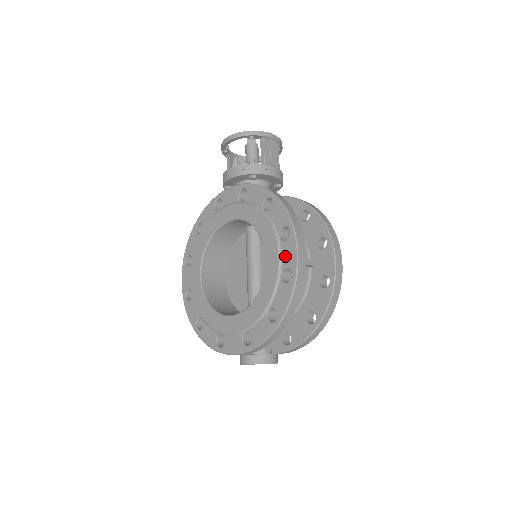
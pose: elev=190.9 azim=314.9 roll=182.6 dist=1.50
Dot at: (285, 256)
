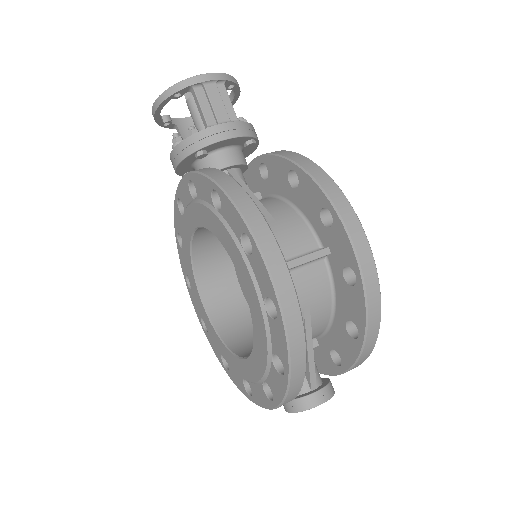
Dot at: (259, 279)
